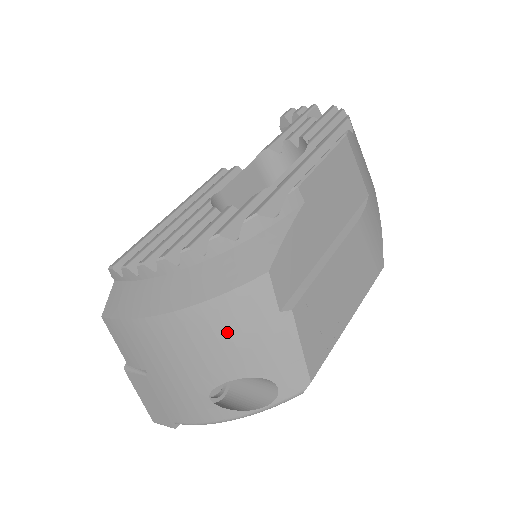
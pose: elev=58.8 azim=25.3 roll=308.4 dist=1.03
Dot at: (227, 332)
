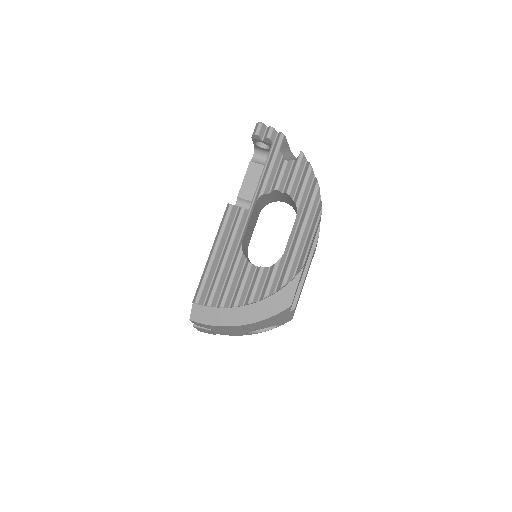
Dot at: (266, 323)
